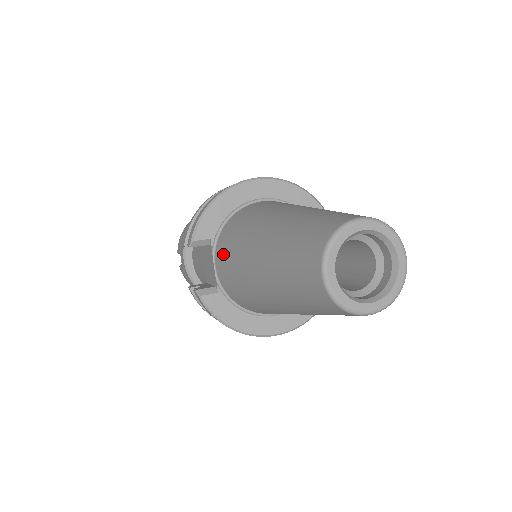
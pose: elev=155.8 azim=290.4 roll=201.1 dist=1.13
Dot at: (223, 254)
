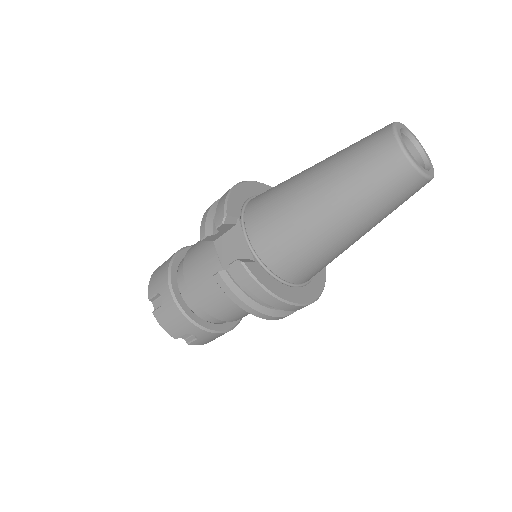
Dot at: (260, 219)
